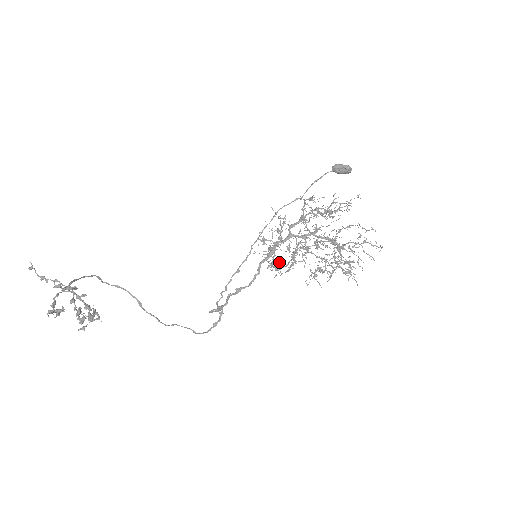
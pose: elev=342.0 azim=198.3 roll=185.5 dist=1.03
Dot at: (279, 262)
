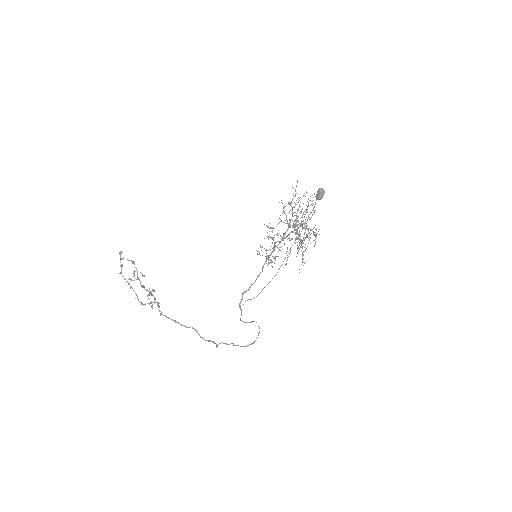
Dot at: occluded
